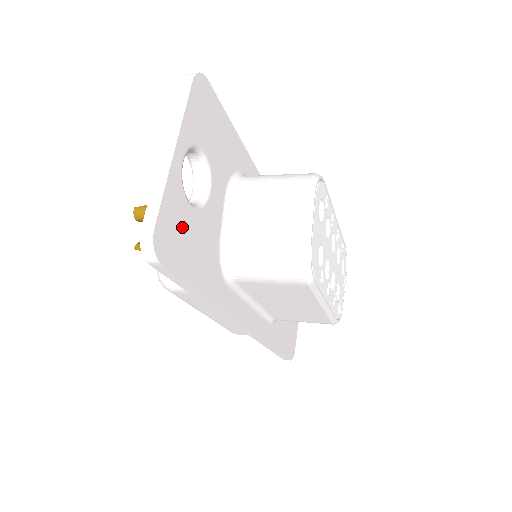
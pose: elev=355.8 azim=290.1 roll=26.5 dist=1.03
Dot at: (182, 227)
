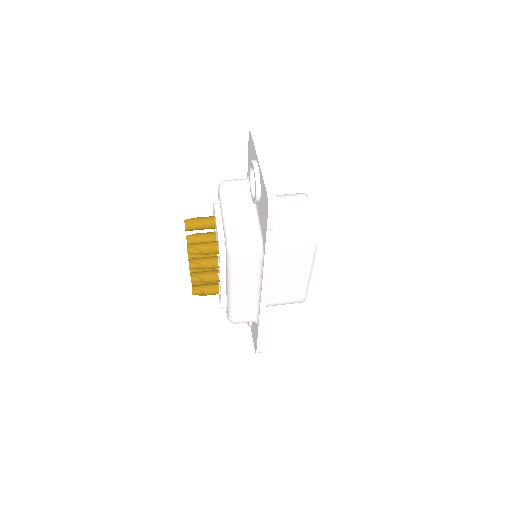
Dot at: occluded
